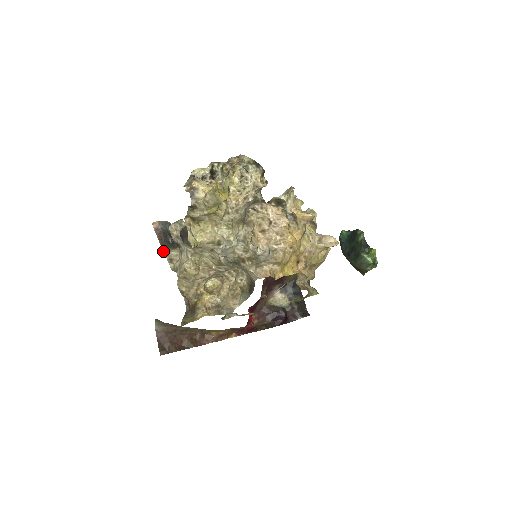
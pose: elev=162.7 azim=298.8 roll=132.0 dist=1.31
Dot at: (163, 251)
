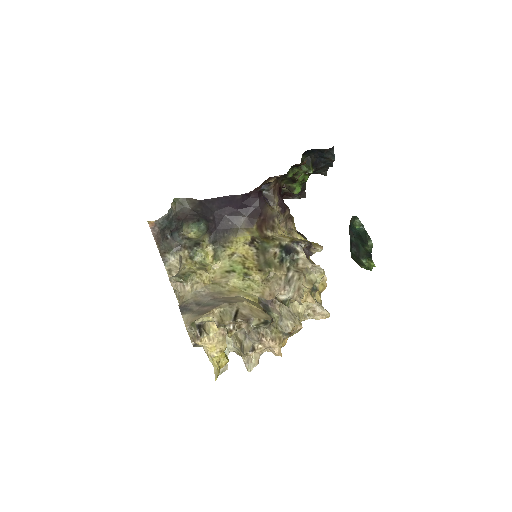
Dot at: (162, 258)
